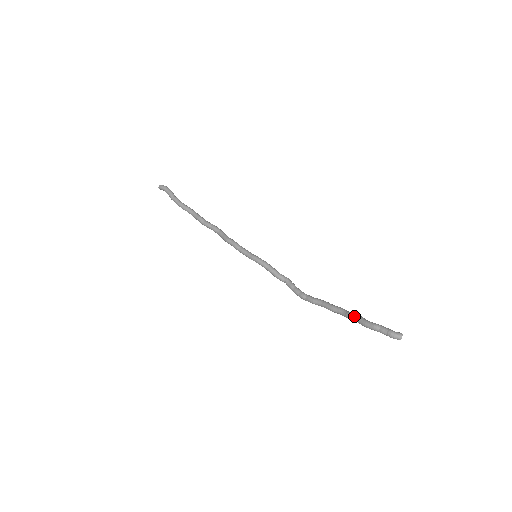
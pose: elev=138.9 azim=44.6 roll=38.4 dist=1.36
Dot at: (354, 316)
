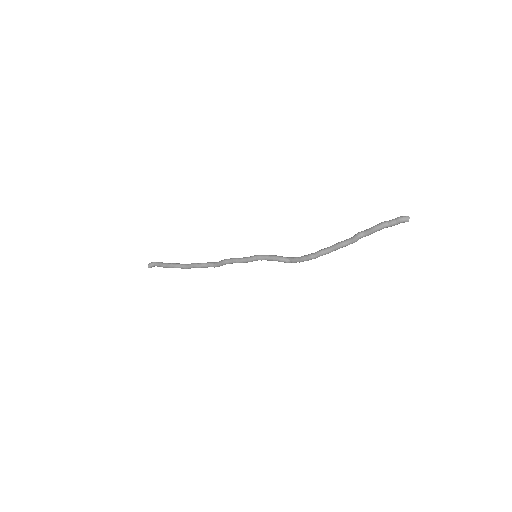
Dot at: (362, 231)
